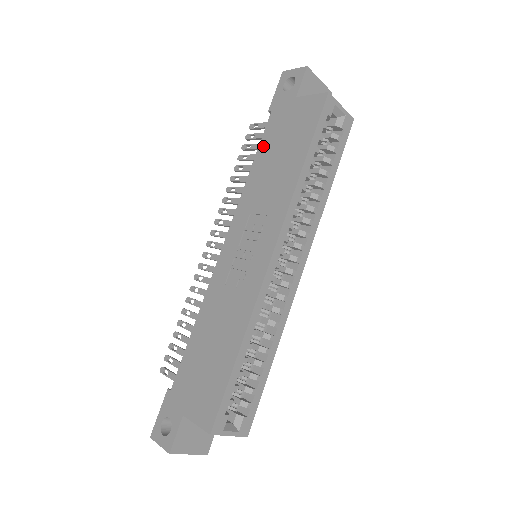
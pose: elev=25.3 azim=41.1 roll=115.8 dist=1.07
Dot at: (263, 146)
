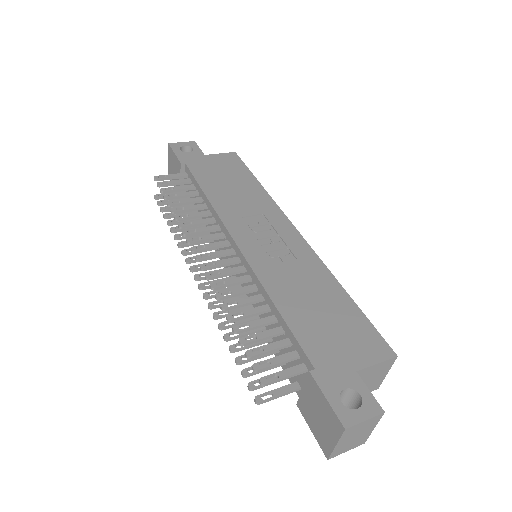
Dot at: (203, 180)
